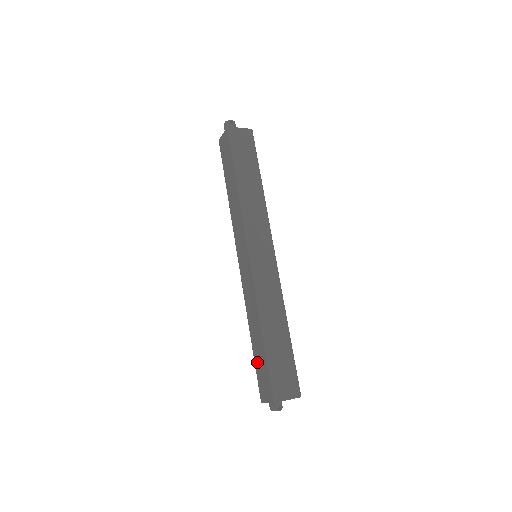
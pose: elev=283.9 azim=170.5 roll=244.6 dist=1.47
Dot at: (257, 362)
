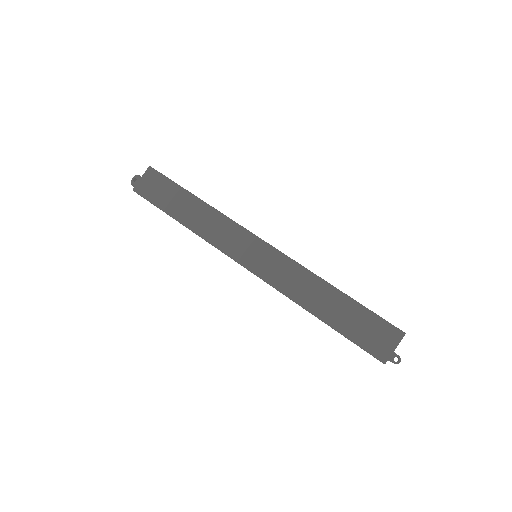
Dot at: occluded
